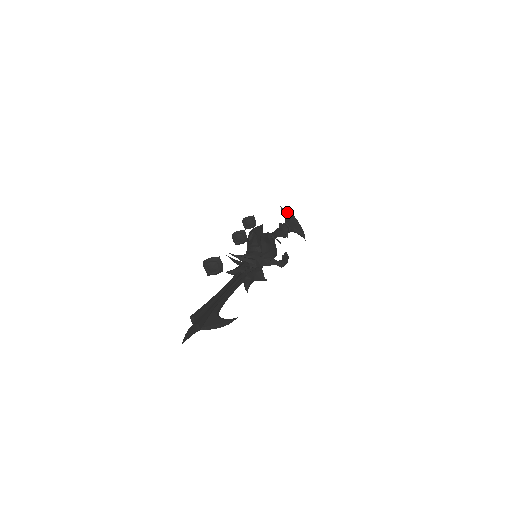
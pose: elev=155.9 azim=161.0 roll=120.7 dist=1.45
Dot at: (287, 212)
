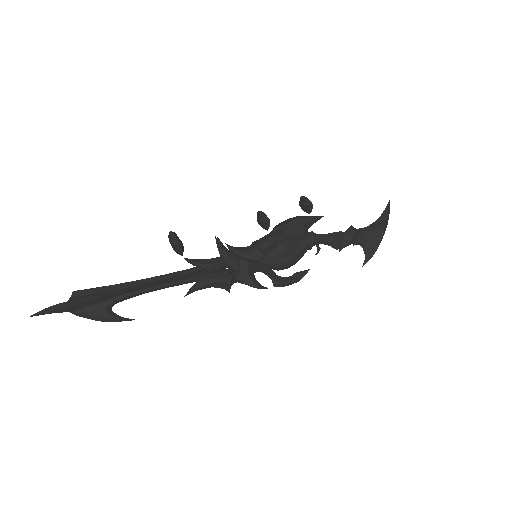
Dot at: (385, 216)
